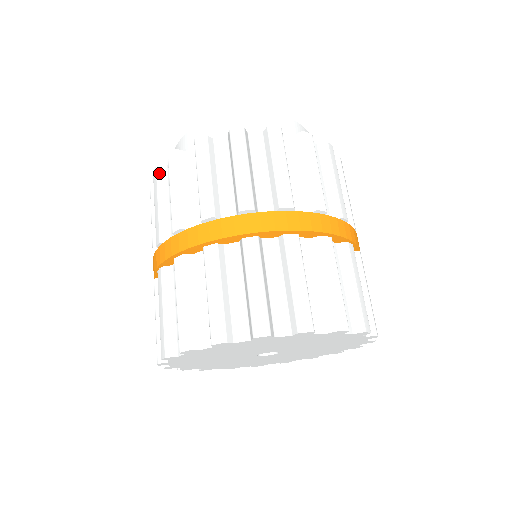
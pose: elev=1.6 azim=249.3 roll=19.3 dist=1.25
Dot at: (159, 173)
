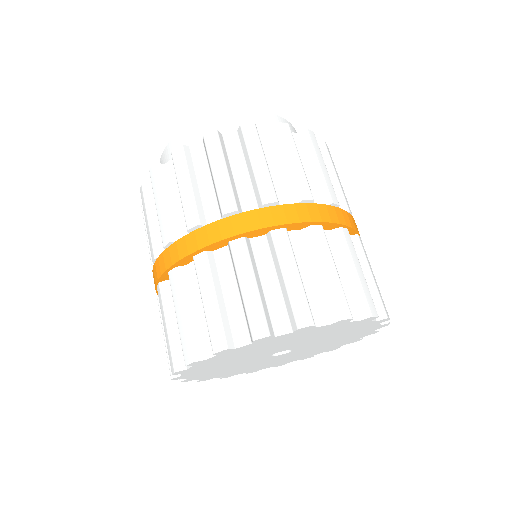
Dot at: (145, 190)
